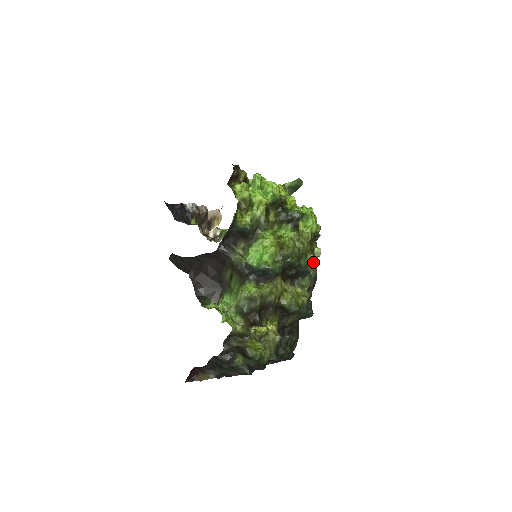
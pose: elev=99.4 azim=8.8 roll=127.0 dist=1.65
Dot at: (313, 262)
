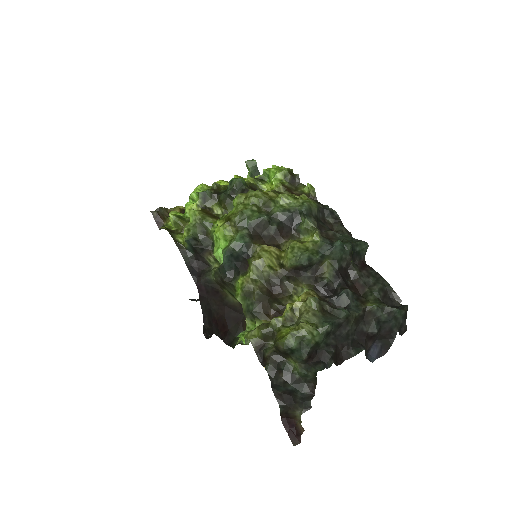
Dot at: (291, 199)
